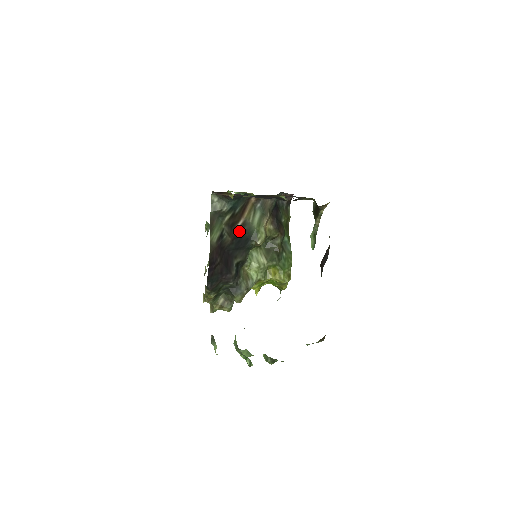
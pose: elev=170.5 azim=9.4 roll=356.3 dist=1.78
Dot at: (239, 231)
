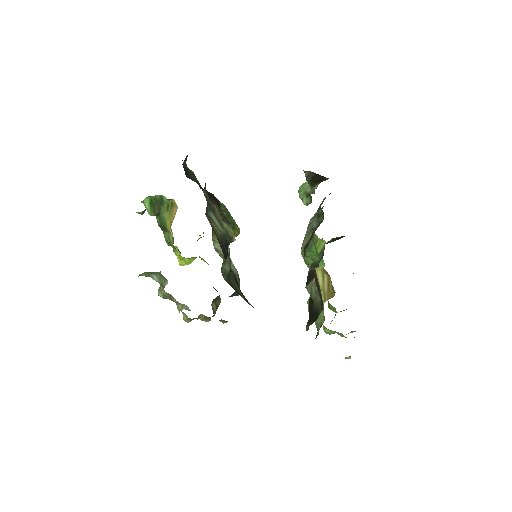
Dot at: (225, 255)
